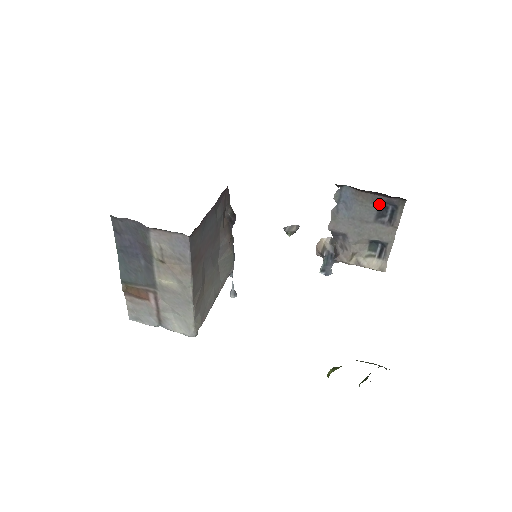
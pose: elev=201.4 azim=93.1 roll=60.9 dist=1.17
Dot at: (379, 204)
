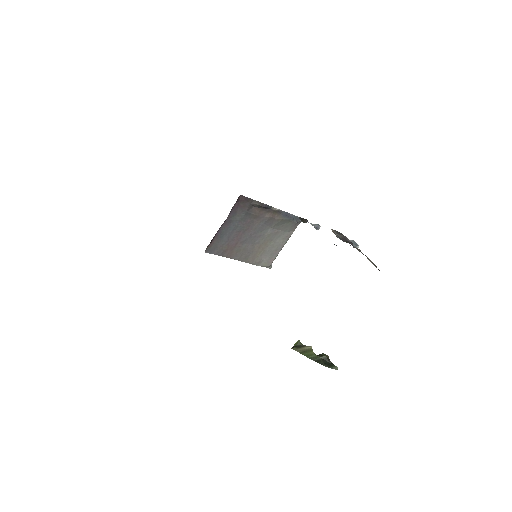
Dot at: occluded
